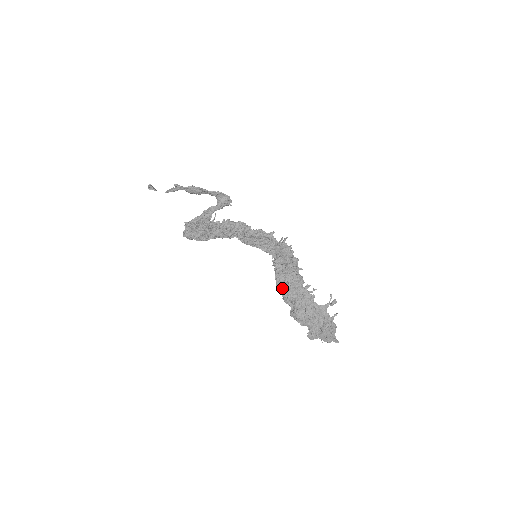
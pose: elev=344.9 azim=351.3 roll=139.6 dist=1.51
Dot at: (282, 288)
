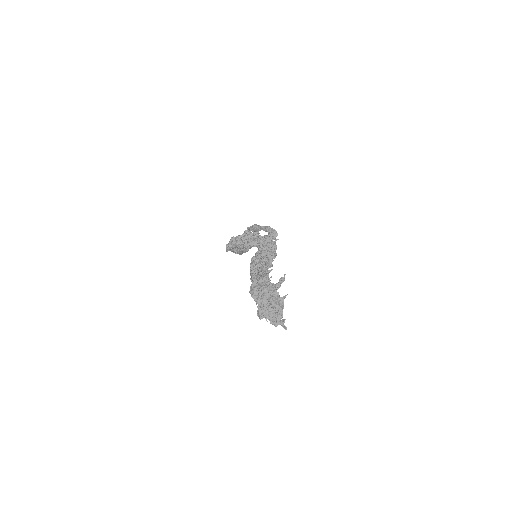
Dot at: occluded
